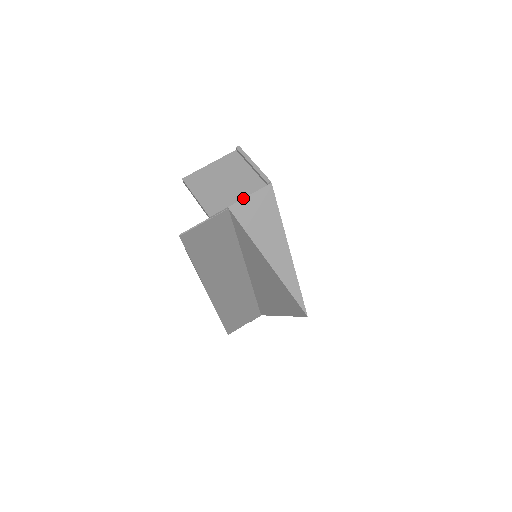
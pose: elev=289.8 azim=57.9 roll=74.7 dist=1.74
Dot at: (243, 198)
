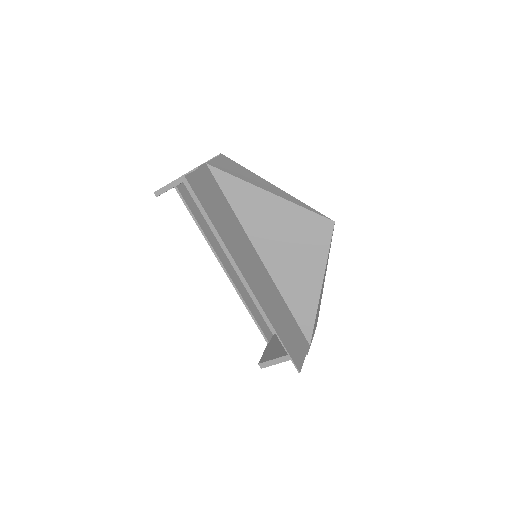
Dot at: (211, 159)
